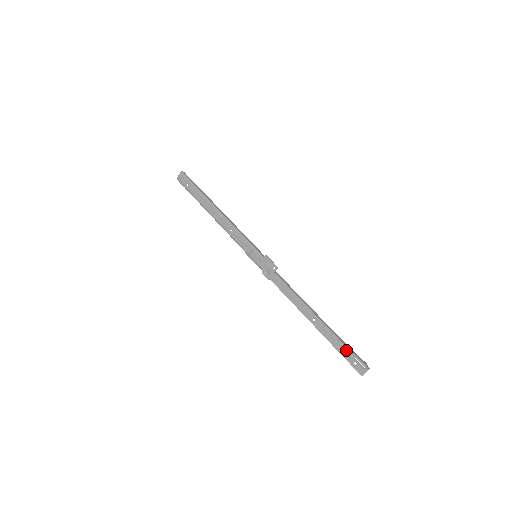
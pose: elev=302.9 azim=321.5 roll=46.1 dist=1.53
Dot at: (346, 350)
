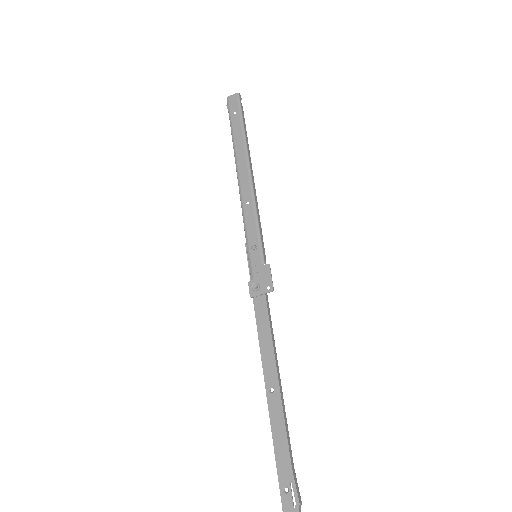
Dot at: (287, 463)
